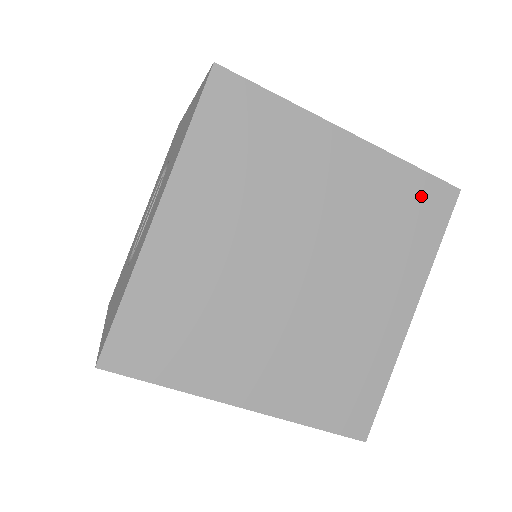
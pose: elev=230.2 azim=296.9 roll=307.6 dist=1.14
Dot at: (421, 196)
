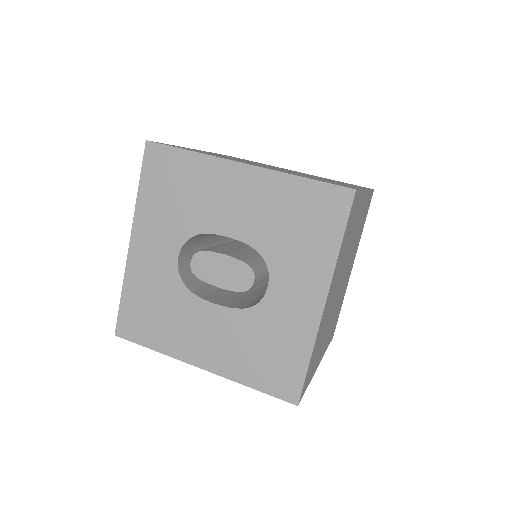
Dot at: occluded
